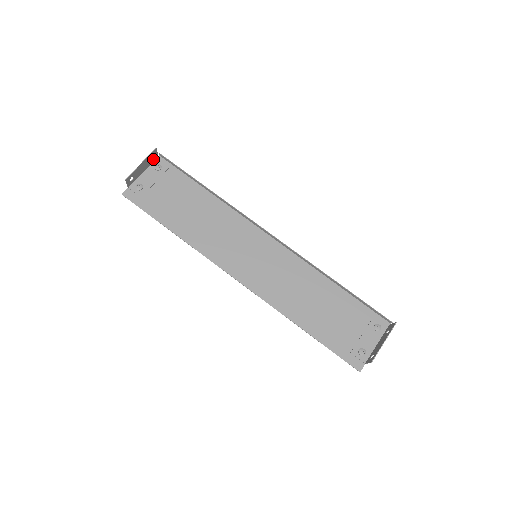
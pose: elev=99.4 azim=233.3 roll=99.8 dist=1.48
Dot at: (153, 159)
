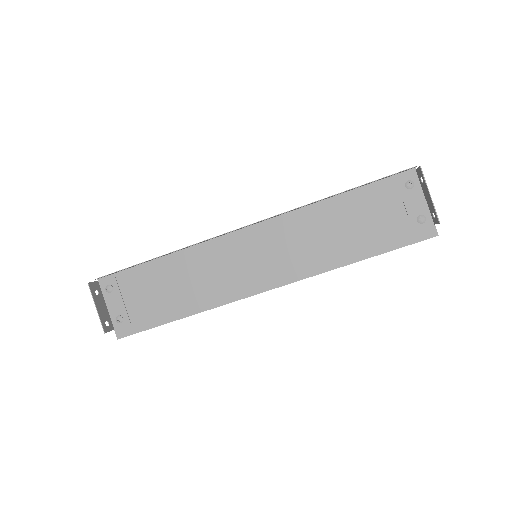
Dot at: (98, 289)
